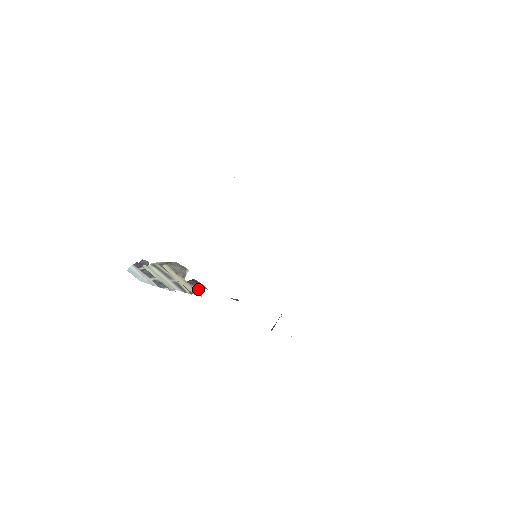
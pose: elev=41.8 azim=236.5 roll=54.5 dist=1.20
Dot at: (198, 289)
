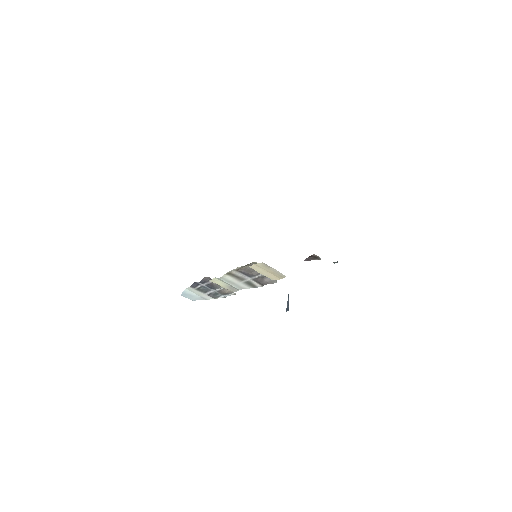
Dot at: occluded
